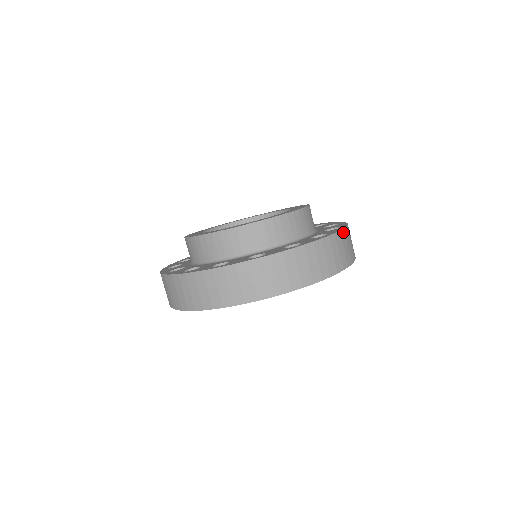
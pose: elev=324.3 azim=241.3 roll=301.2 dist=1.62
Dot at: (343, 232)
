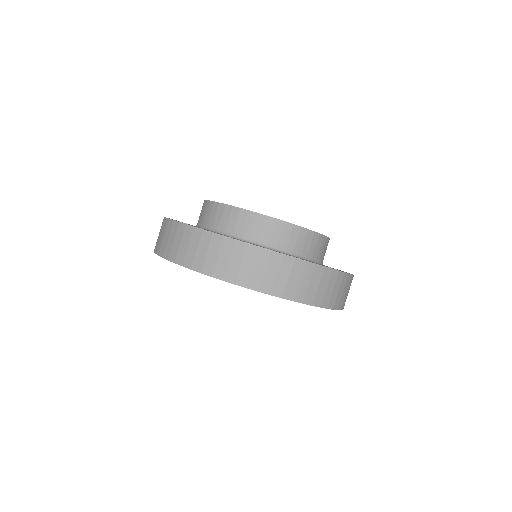
Dot at: (291, 260)
